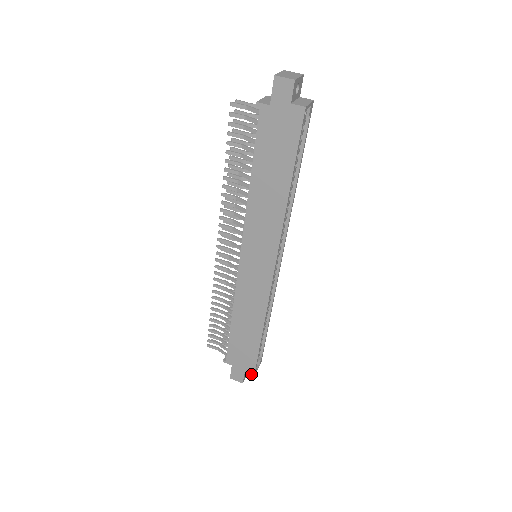
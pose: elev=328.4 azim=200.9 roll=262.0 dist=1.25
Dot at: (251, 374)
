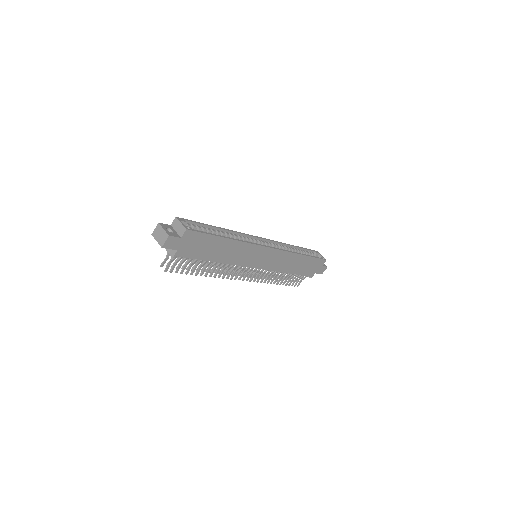
Dot at: (324, 262)
